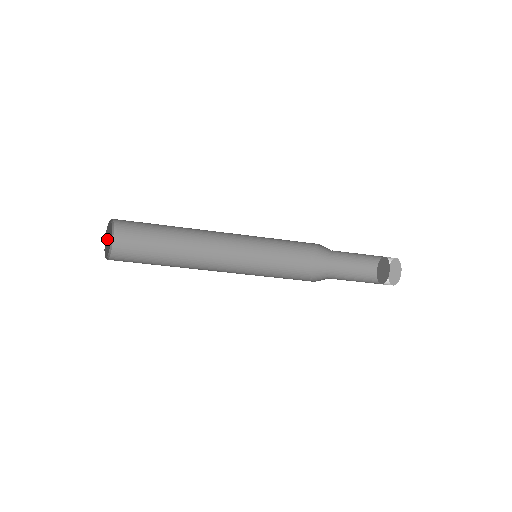
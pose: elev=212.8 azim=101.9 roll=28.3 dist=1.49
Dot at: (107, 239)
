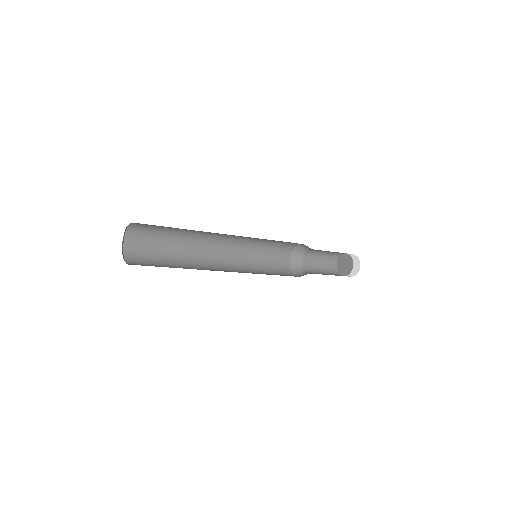
Dot at: occluded
